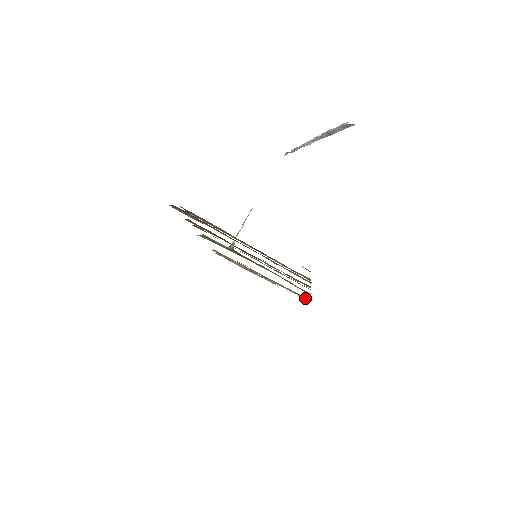
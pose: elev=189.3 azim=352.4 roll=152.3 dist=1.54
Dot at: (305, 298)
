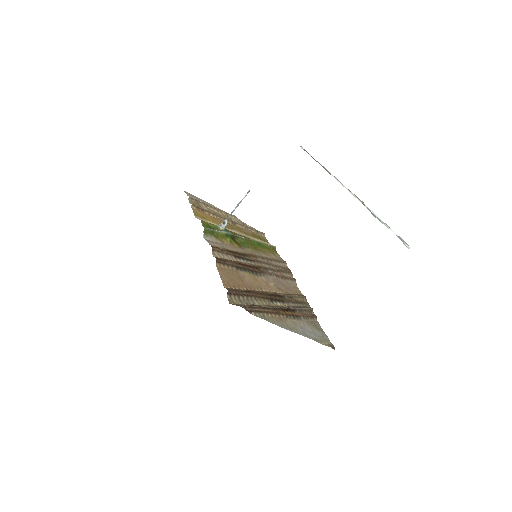
Dot at: (262, 234)
